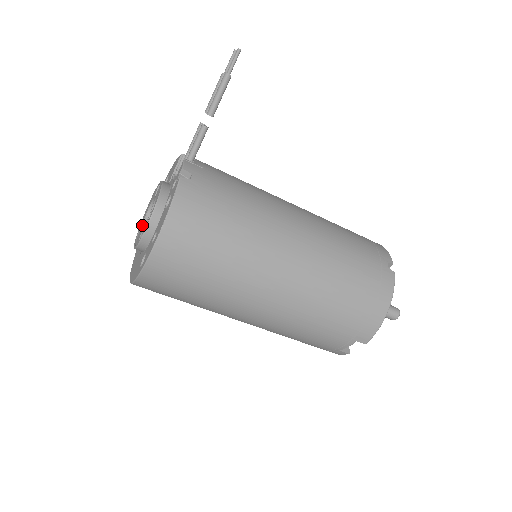
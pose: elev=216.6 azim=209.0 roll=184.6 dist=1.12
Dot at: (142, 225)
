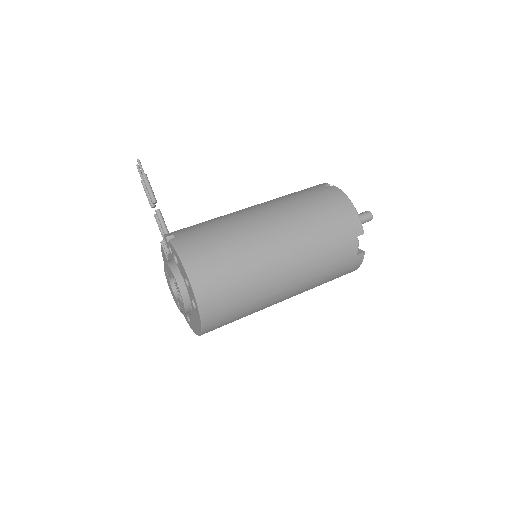
Dot at: (177, 300)
